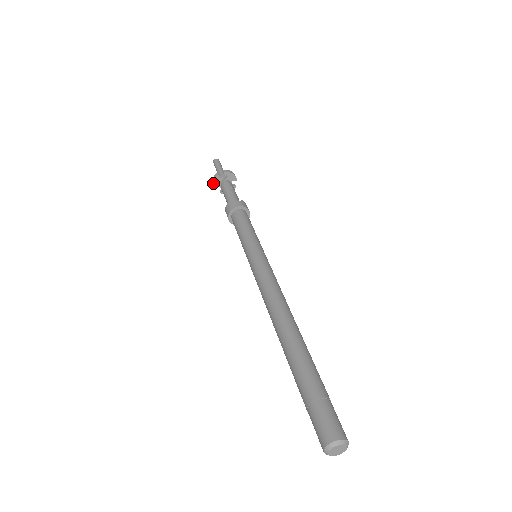
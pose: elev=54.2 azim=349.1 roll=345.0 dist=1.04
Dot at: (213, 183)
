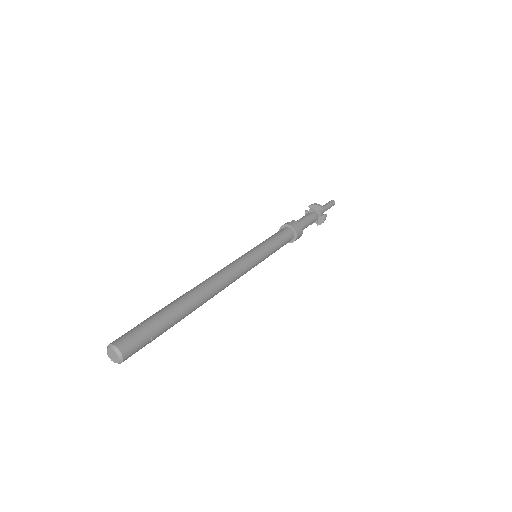
Dot at: occluded
